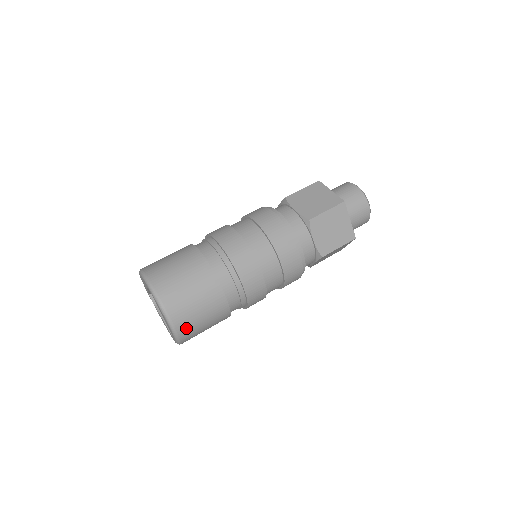
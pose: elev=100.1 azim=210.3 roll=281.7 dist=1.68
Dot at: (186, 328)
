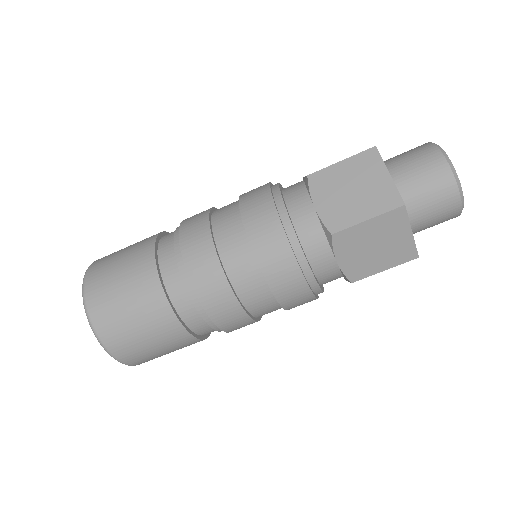
Dot at: (138, 359)
